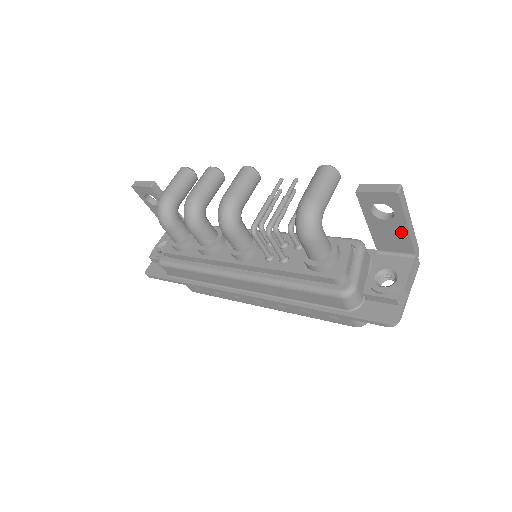
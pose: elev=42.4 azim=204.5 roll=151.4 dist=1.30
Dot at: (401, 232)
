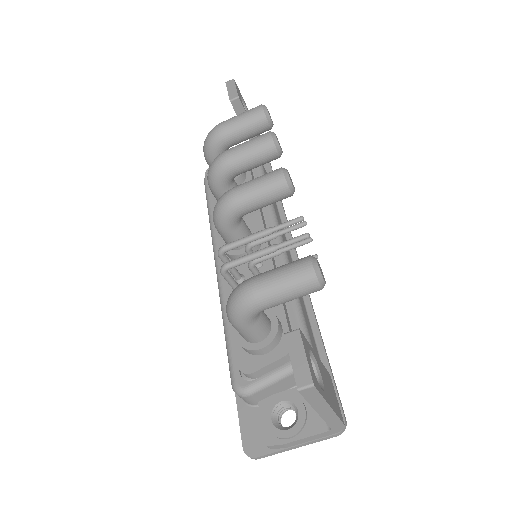
Dot at: occluded
